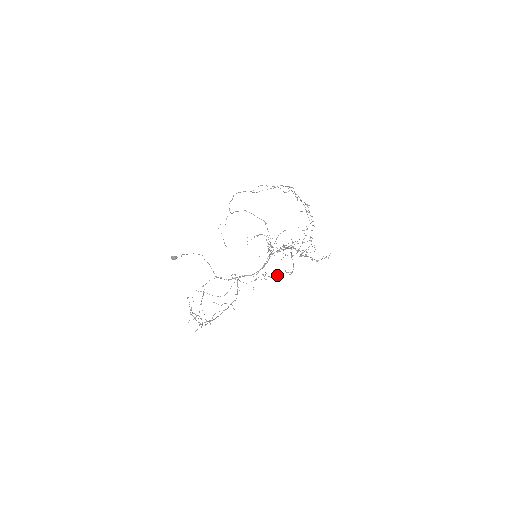
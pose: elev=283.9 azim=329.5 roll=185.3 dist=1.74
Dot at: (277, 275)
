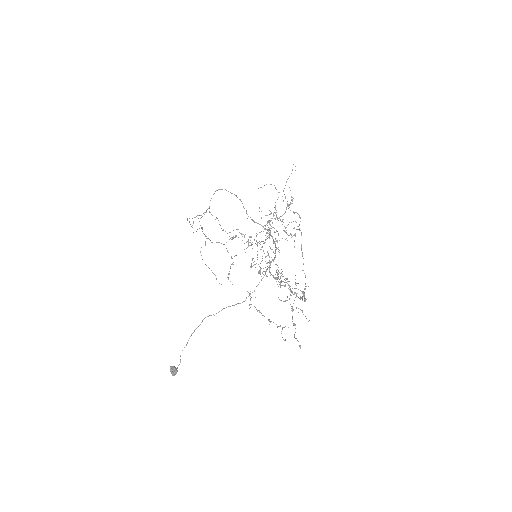
Dot at: (281, 285)
